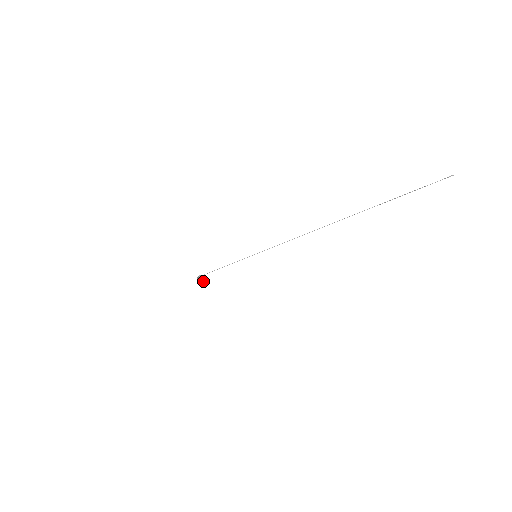
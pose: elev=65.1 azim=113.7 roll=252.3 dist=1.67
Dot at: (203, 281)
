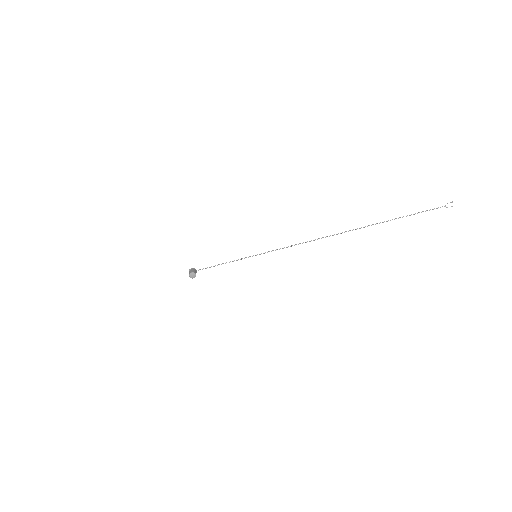
Dot at: (194, 271)
